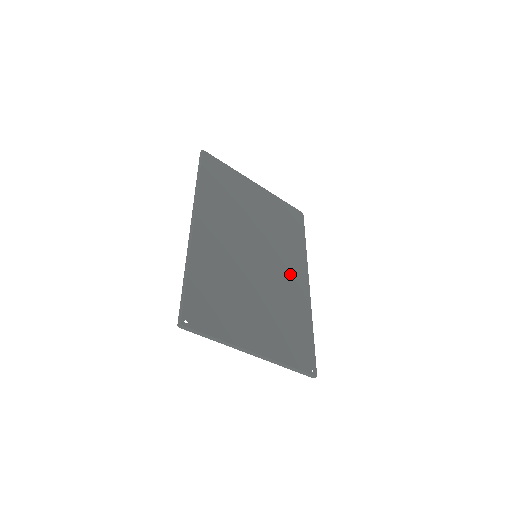
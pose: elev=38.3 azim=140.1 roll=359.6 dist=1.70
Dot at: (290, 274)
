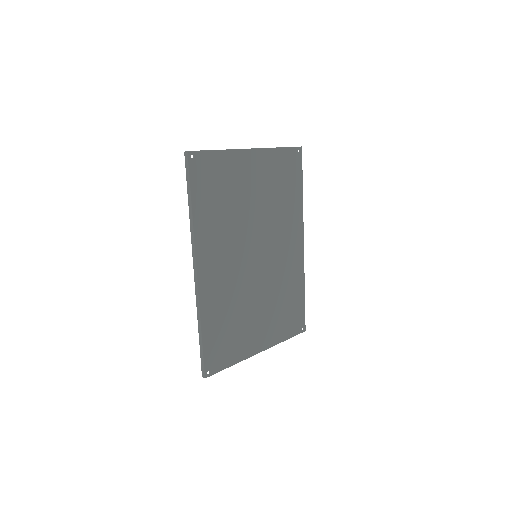
Dot at: (287, 248)
